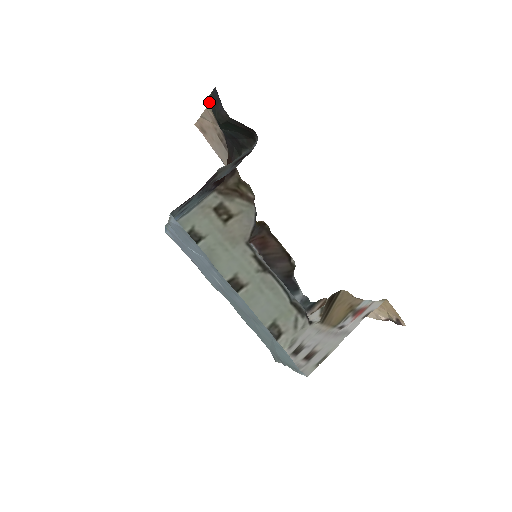
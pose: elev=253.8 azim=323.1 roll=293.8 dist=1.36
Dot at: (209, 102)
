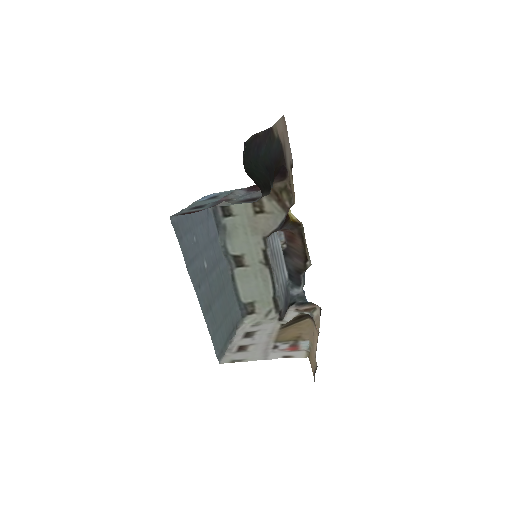
Dot at: (251, 140)
